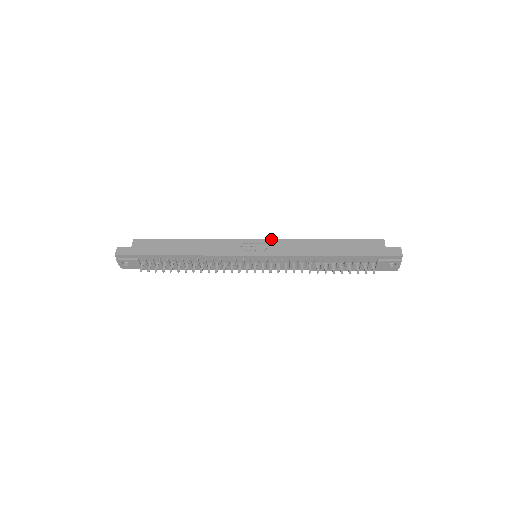
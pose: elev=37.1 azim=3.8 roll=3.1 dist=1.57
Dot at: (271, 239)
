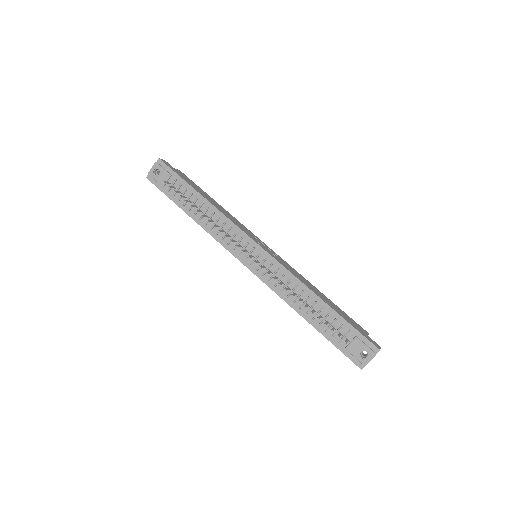
Dot at: (279, 256)
